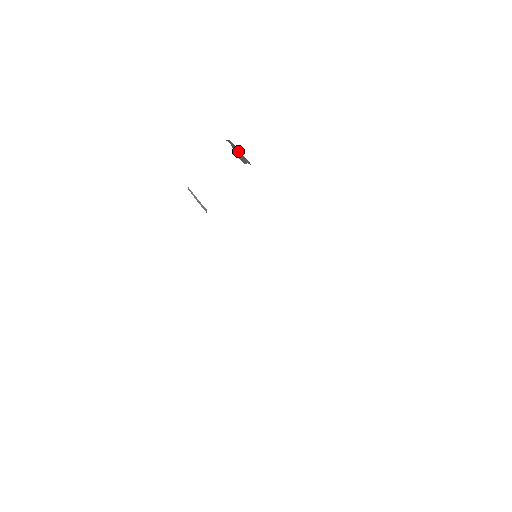
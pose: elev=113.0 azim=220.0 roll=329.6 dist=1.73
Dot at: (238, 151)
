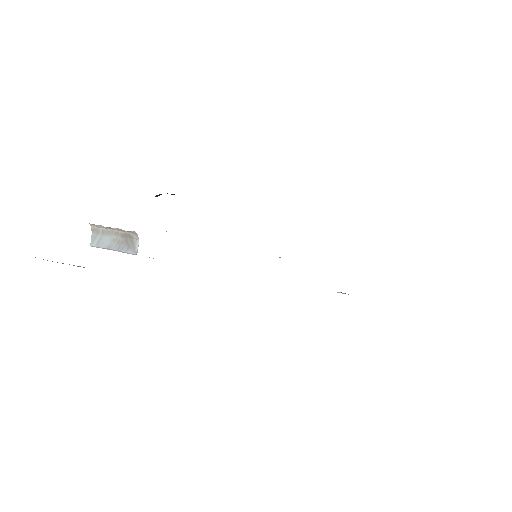
Dot at: occluded
